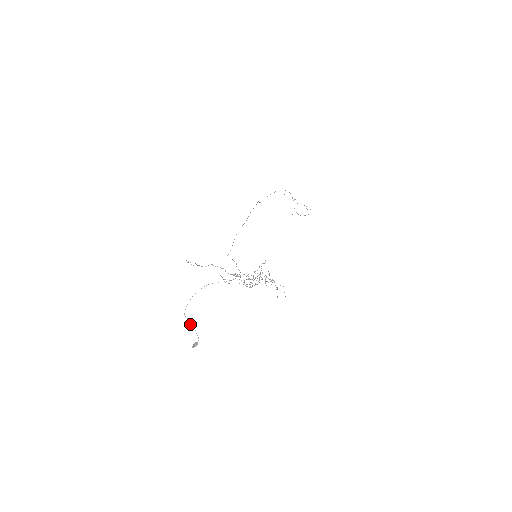
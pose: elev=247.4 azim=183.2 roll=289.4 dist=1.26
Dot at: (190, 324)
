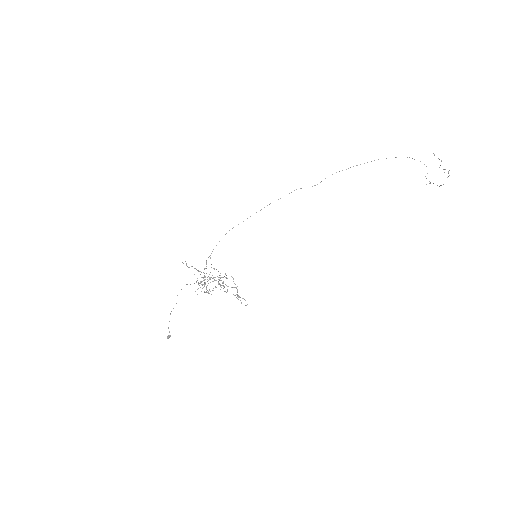
Dot at: occluded
